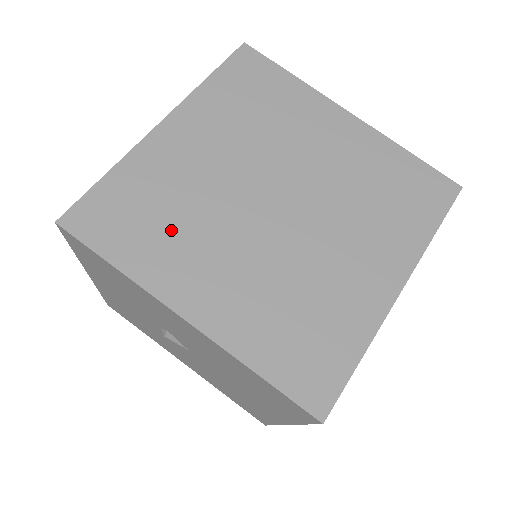
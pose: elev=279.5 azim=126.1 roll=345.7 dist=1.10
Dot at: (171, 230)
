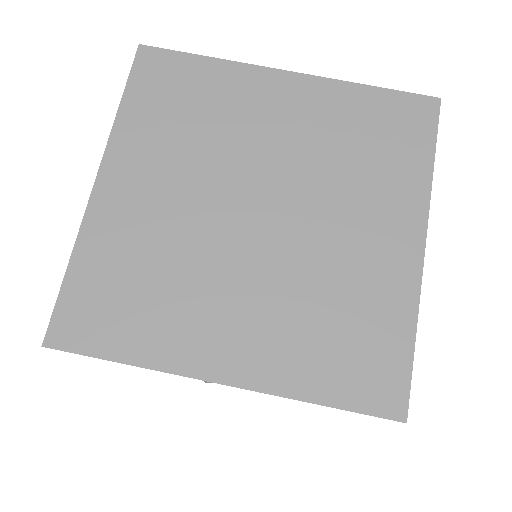
Dot at: (163, 296)
